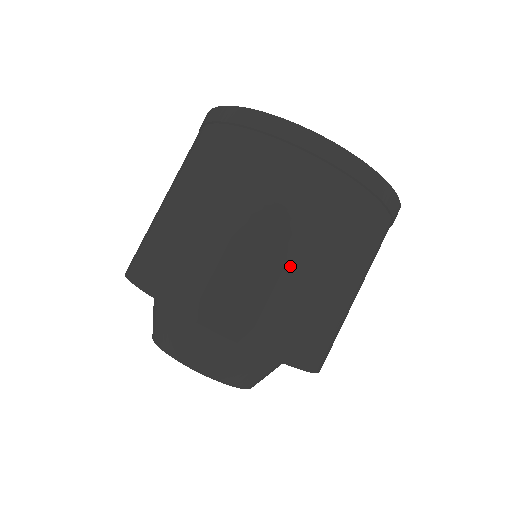
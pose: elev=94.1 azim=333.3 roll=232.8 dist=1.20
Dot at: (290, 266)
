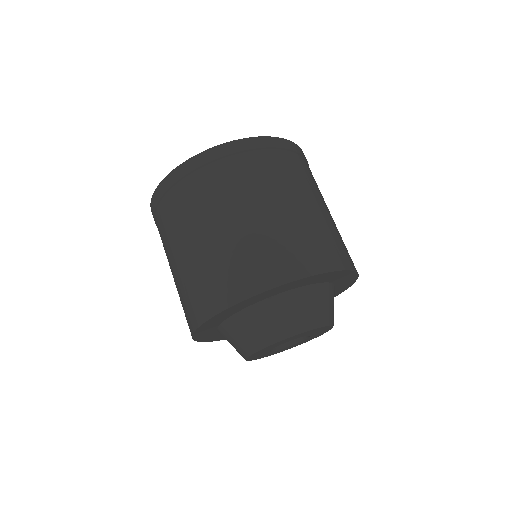
Dot at: (234, 232)
